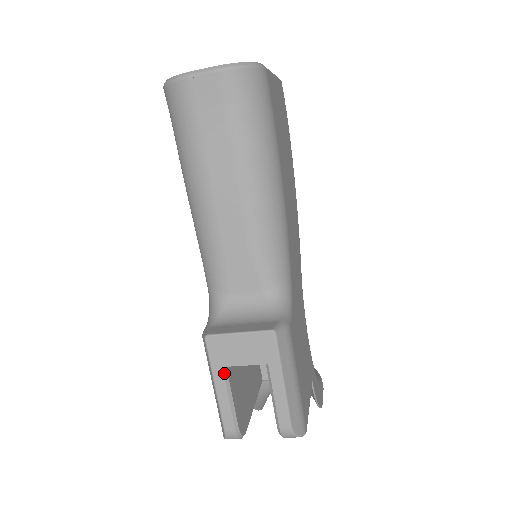
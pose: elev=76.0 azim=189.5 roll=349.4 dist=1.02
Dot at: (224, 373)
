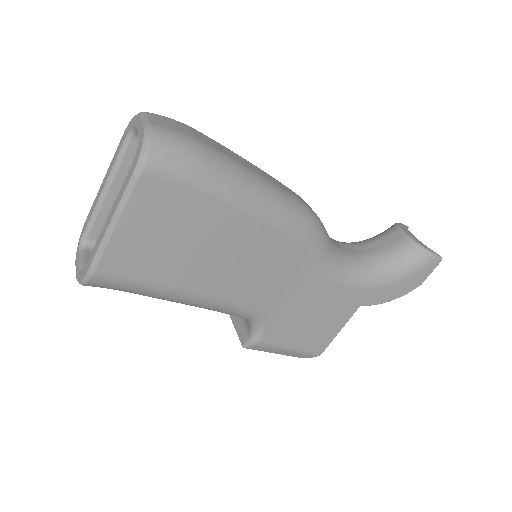
Dot at: occluded
